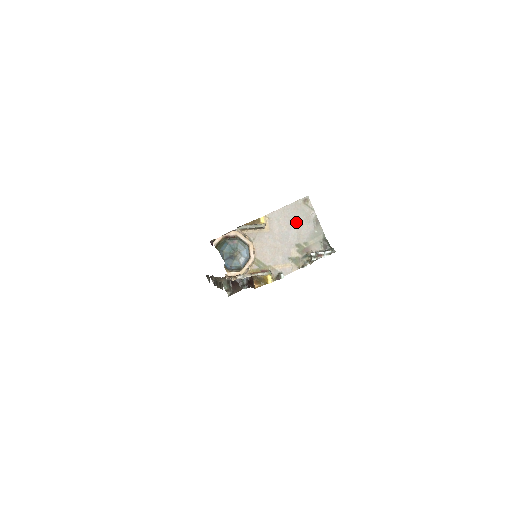
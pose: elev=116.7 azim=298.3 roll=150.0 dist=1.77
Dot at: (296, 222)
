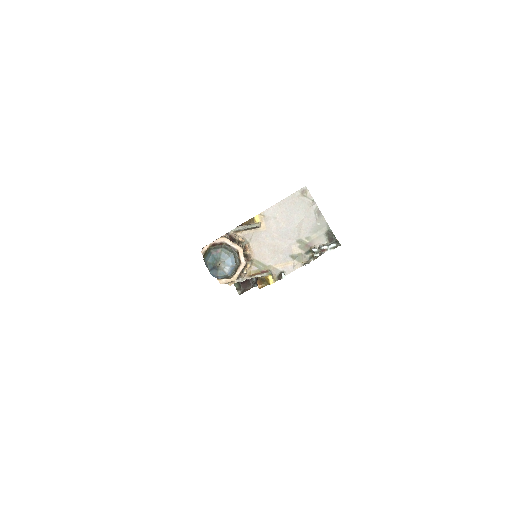
Dot at: (295, 216)
